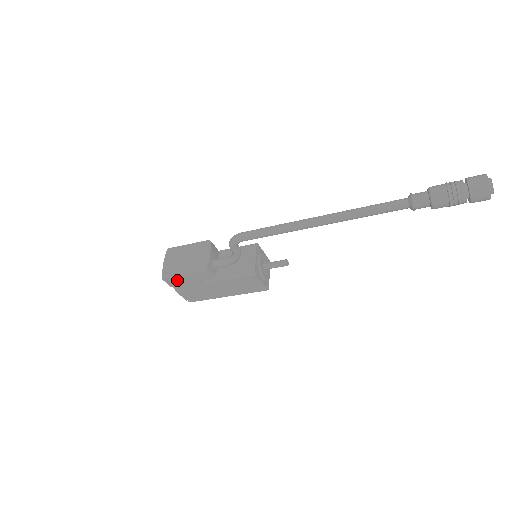
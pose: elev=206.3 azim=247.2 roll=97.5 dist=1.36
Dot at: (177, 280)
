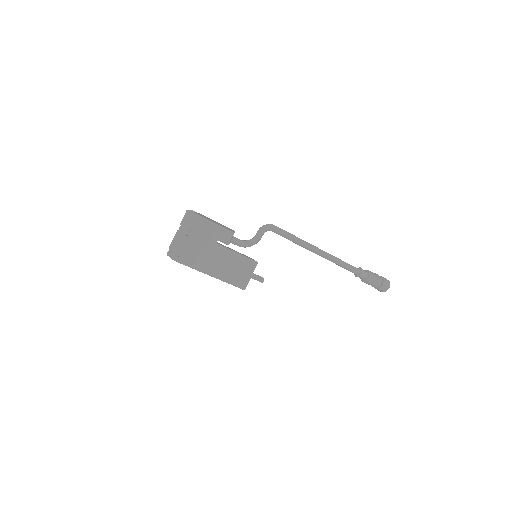
Dot at: (204, 225)
